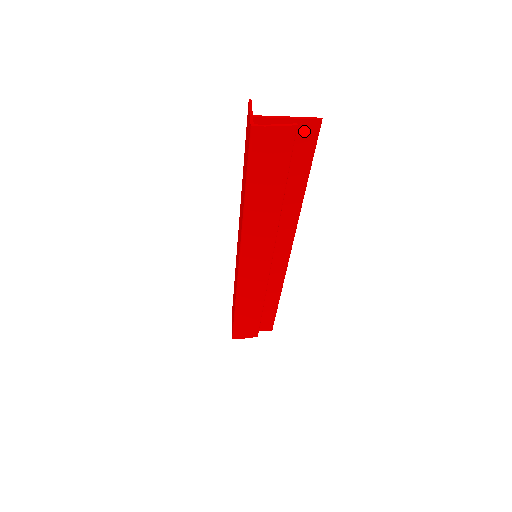
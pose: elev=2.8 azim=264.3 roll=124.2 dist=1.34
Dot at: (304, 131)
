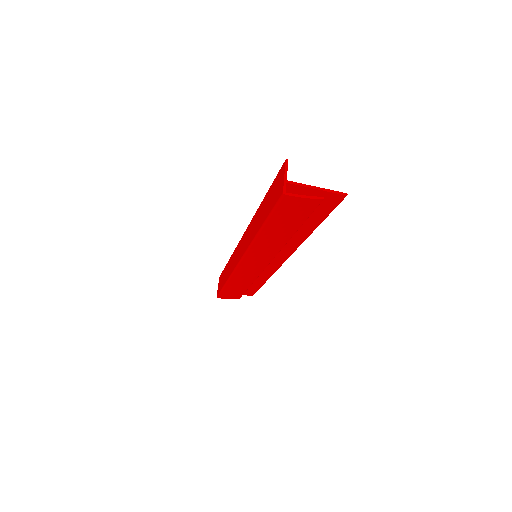
Dot at: (328, 199)
